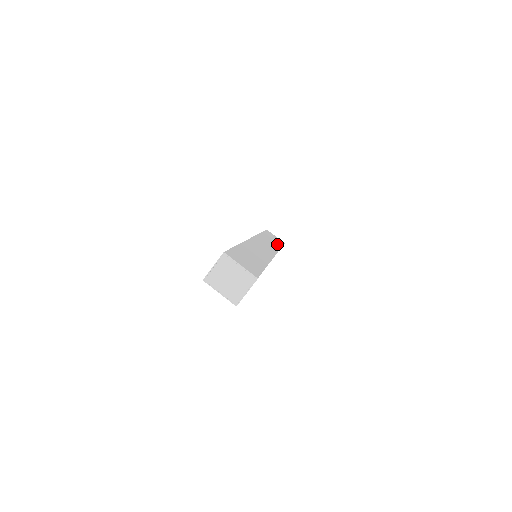
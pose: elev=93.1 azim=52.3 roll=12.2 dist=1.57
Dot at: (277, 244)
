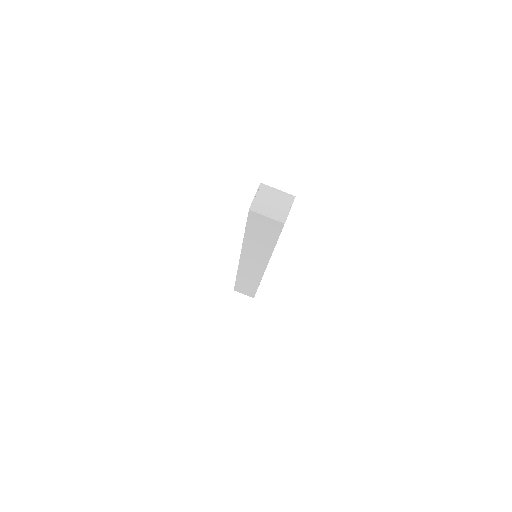
Dot at: occluded
